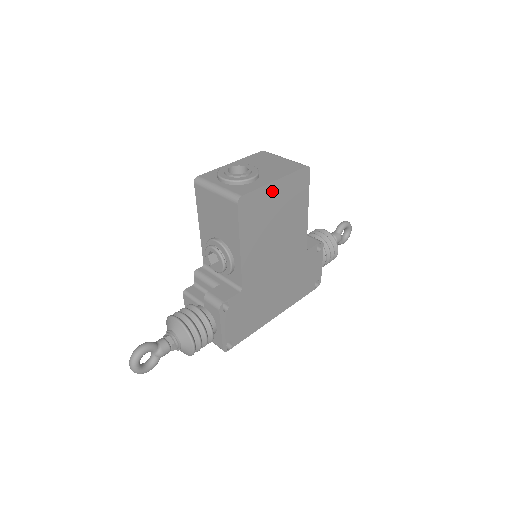
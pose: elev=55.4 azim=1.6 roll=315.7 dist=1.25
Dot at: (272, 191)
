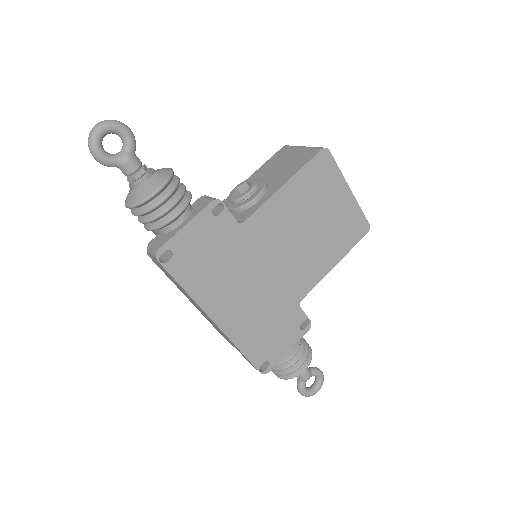
Dot at: (341, 191)
